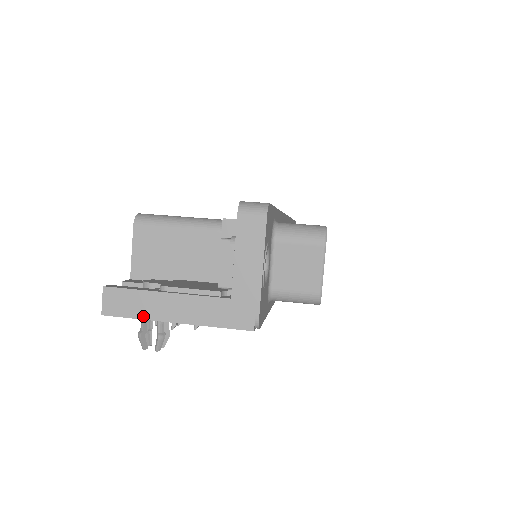
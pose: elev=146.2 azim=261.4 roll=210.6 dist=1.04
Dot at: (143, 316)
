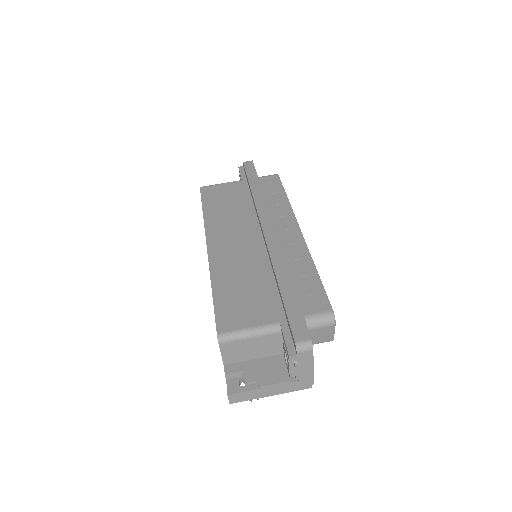
Dot at: occluded
